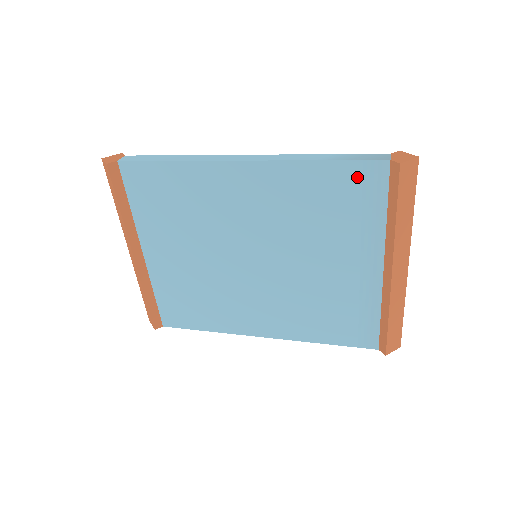
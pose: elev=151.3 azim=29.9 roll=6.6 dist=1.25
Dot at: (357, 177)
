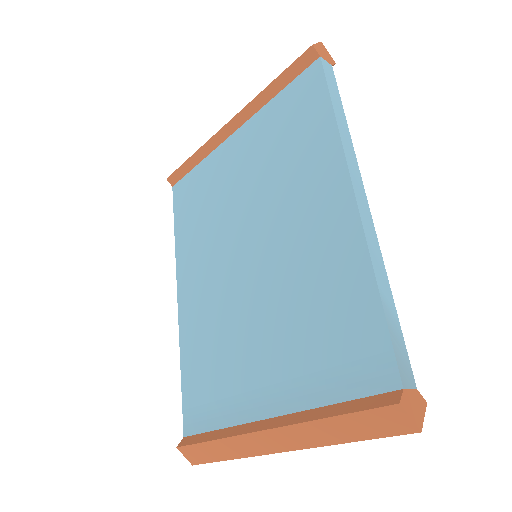
Dot at: (370, 348)
